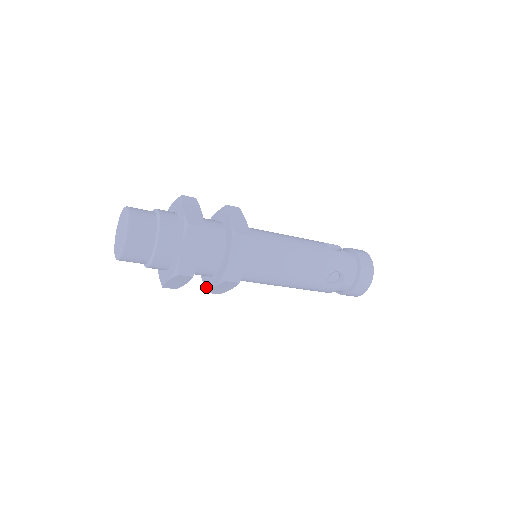
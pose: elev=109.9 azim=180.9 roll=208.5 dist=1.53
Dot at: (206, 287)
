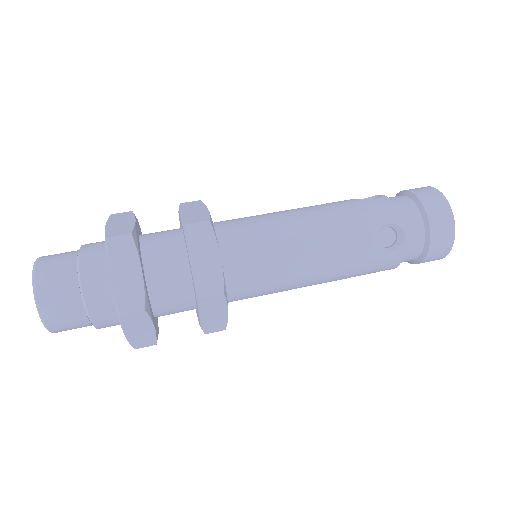
Dot at: (200, 326)
